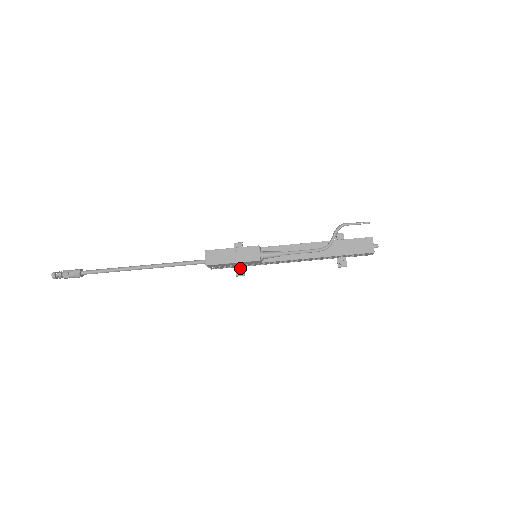
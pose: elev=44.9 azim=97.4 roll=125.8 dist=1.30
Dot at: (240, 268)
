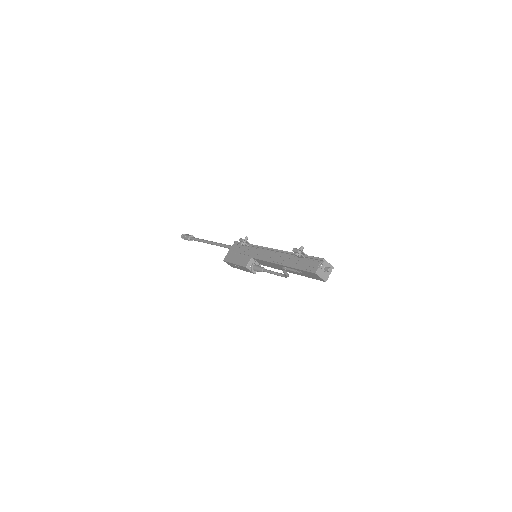
Dot at: occluded
